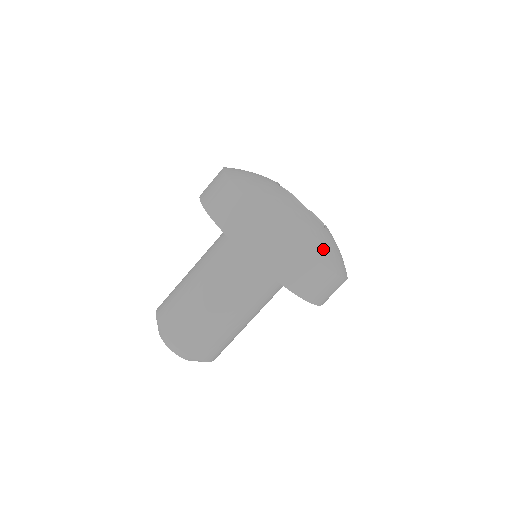
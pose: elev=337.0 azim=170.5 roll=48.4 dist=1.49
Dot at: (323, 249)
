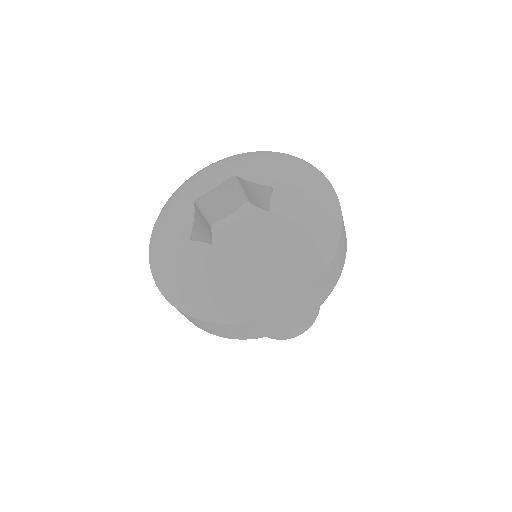
Dot at: (296, 272)
